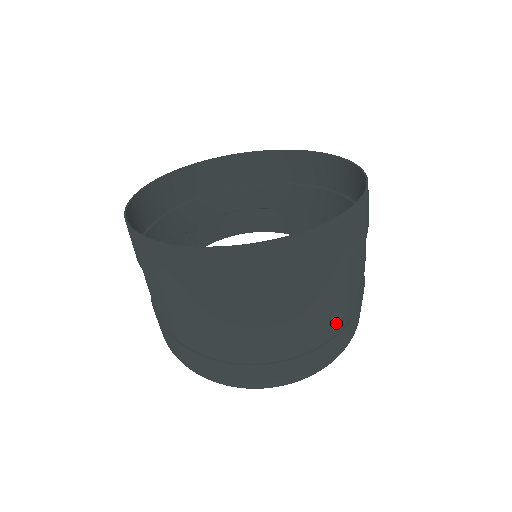
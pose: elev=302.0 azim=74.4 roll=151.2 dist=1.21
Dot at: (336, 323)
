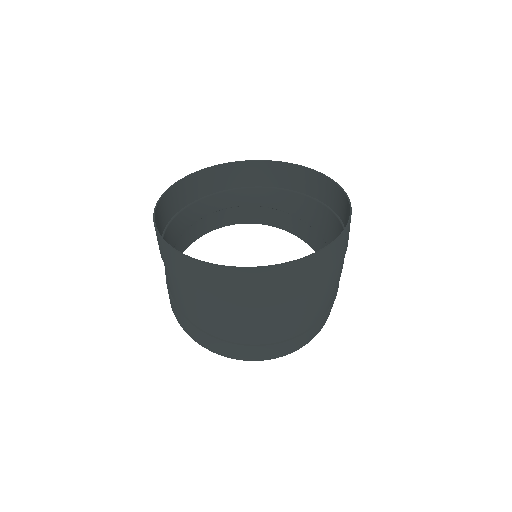
Dot at: (321, 313)
